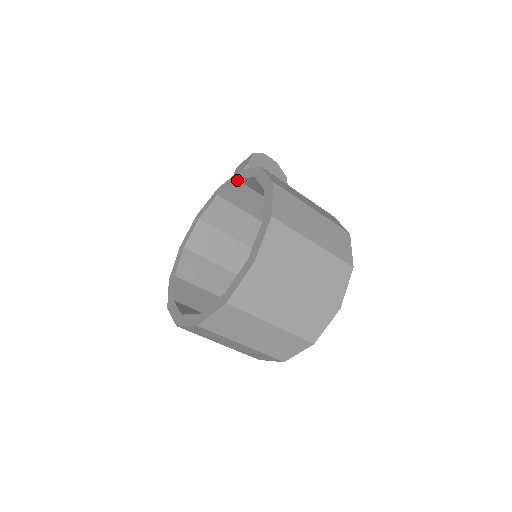
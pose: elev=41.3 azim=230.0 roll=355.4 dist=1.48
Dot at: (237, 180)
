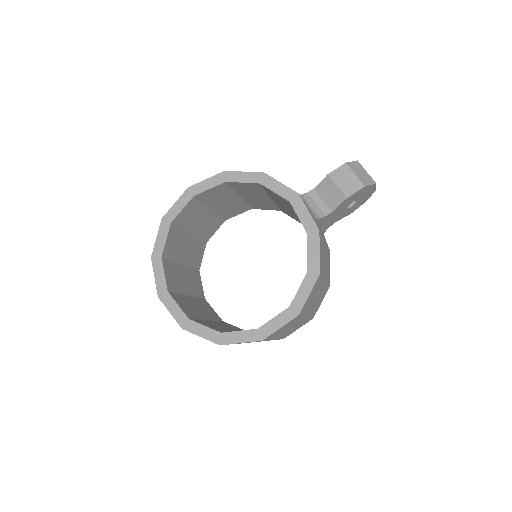
Dot at: (307, 232)
